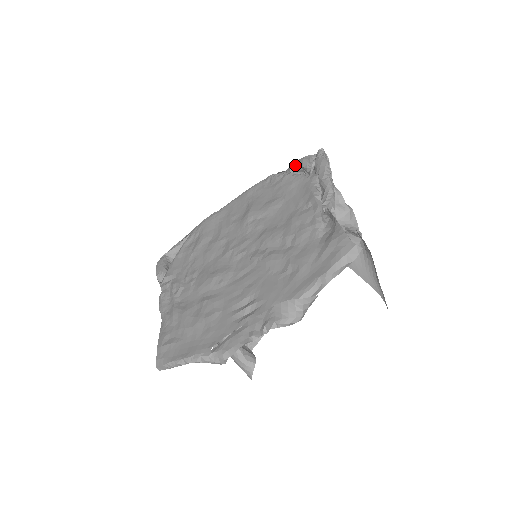
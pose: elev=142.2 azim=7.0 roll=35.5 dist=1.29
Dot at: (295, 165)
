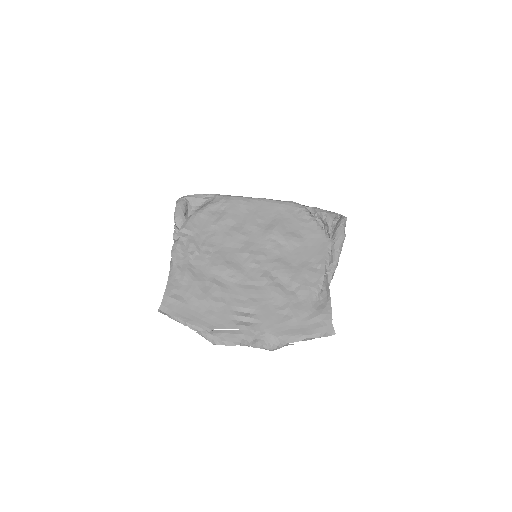
Dot at: (323, 215)
